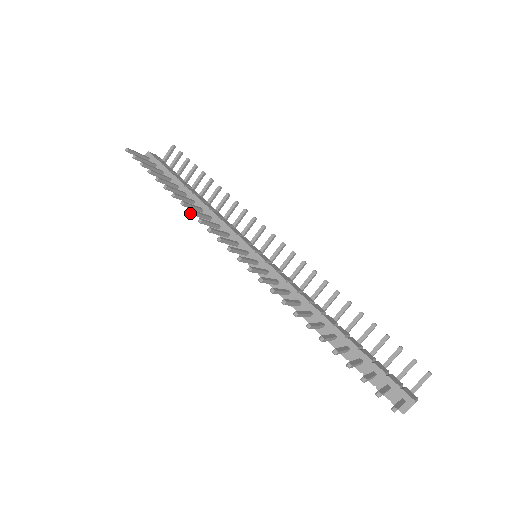
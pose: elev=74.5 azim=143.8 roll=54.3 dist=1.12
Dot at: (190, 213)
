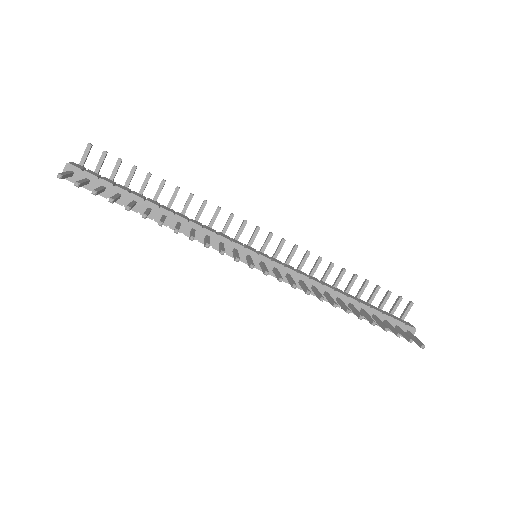
Dot at: (192, 240)
